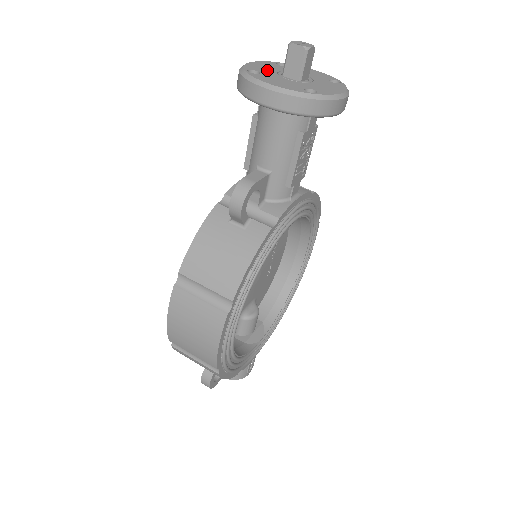
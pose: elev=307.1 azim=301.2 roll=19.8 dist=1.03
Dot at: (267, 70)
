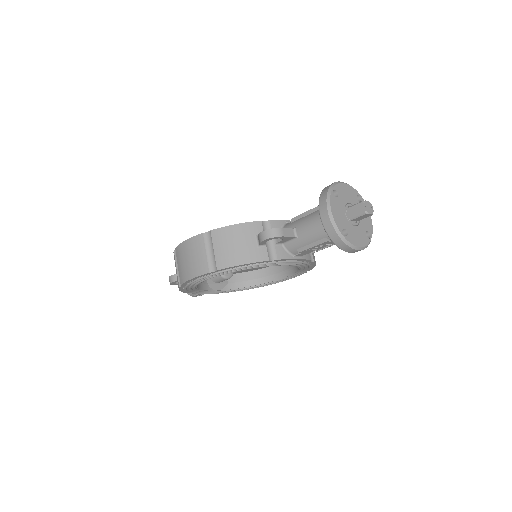
Dot at: (344, 197)
